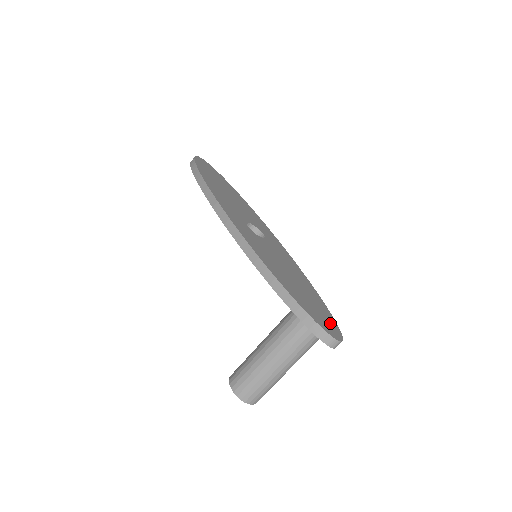
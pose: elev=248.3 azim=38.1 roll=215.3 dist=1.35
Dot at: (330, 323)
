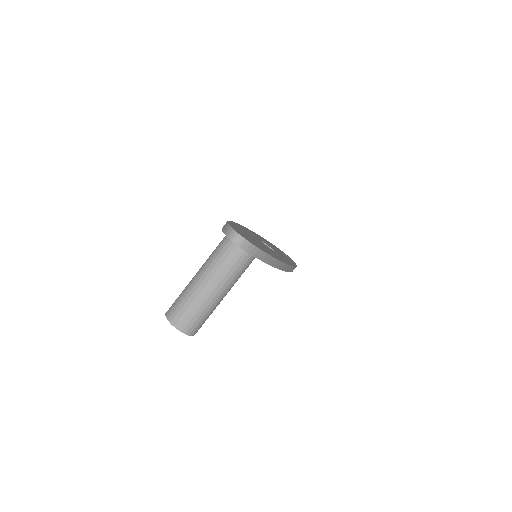
Dot at: (251, 241)
